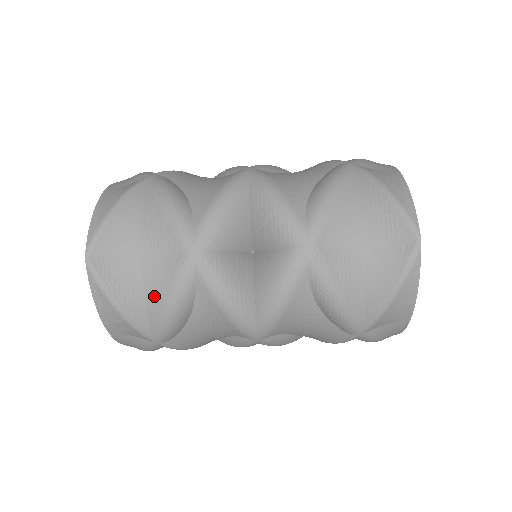
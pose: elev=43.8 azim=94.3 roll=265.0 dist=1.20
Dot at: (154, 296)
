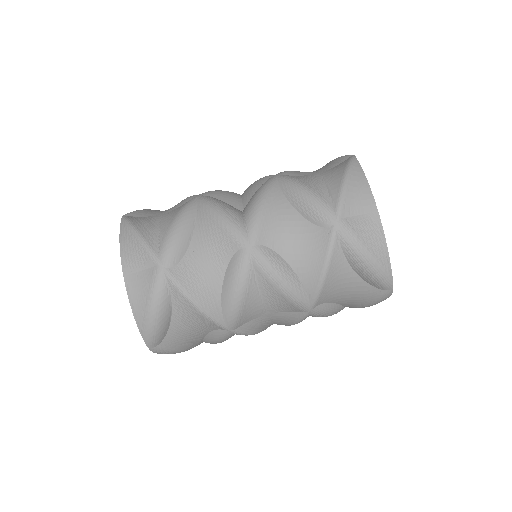
Dot at: (165, 224)
